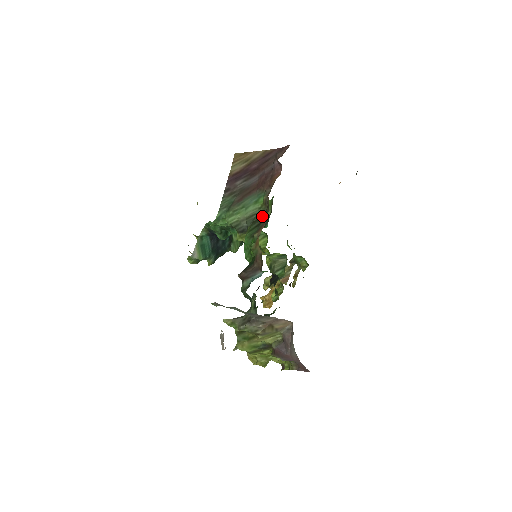
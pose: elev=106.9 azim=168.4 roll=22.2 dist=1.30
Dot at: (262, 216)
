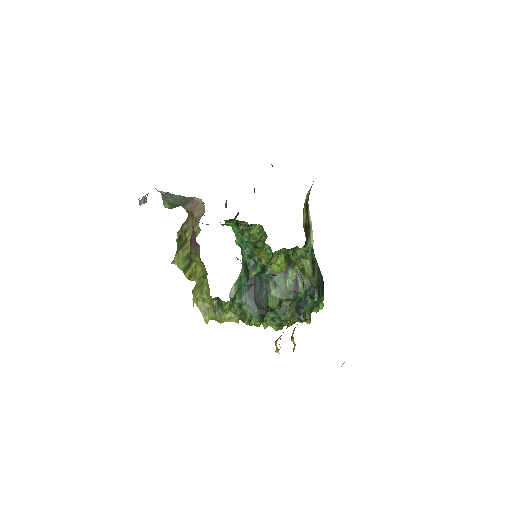
Dot at: occluded
